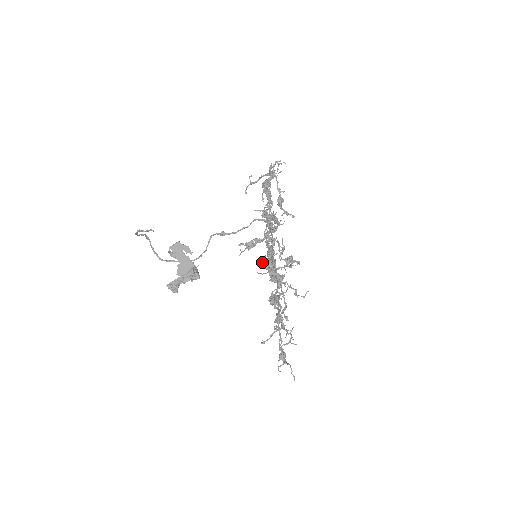
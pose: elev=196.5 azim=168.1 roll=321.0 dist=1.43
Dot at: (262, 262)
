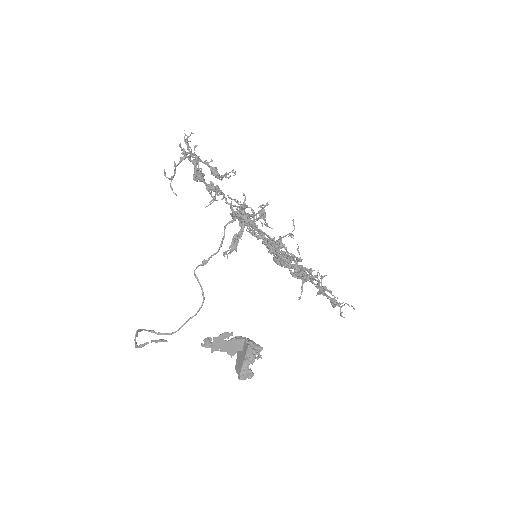
Dot at: occluded
